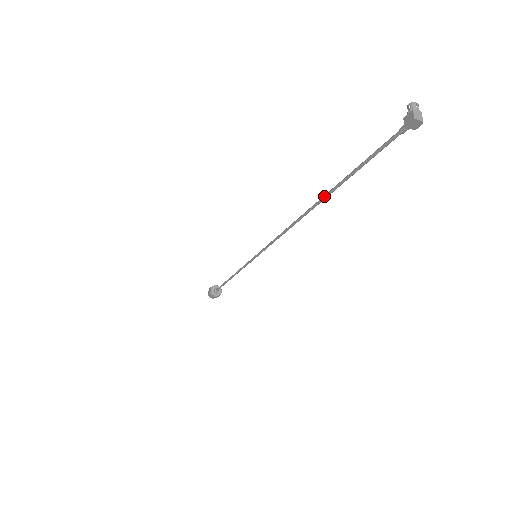
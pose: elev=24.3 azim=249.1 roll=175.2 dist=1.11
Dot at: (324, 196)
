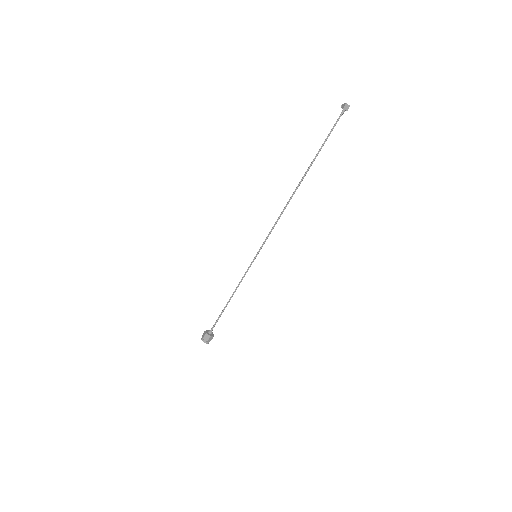
Dot at: (307, 170)
